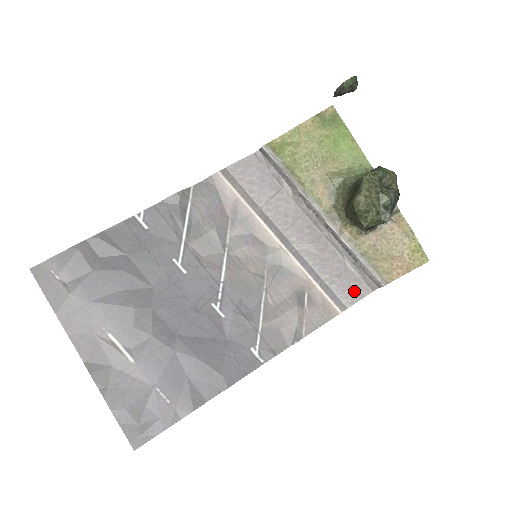
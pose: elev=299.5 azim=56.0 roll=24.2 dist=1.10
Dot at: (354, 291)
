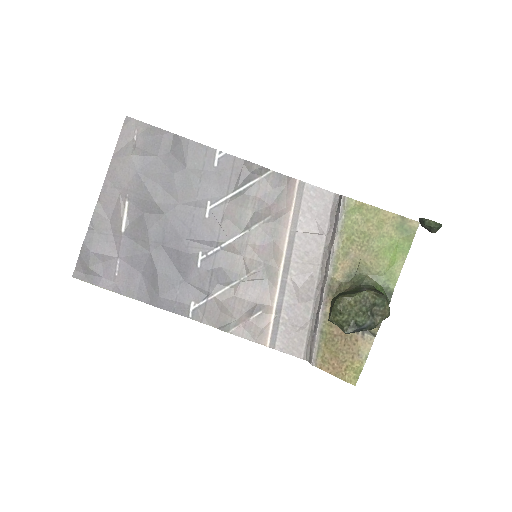
Dot at: (291, 345)
